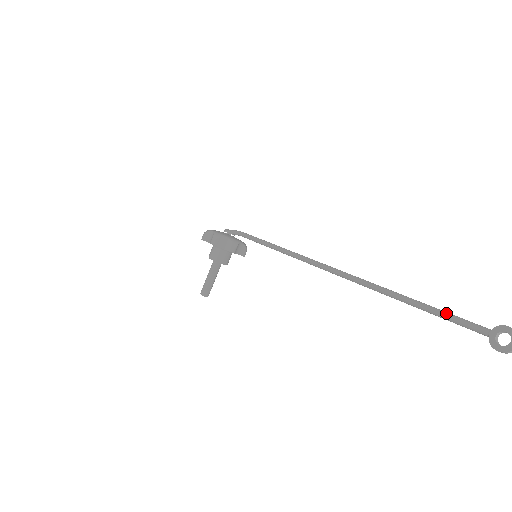
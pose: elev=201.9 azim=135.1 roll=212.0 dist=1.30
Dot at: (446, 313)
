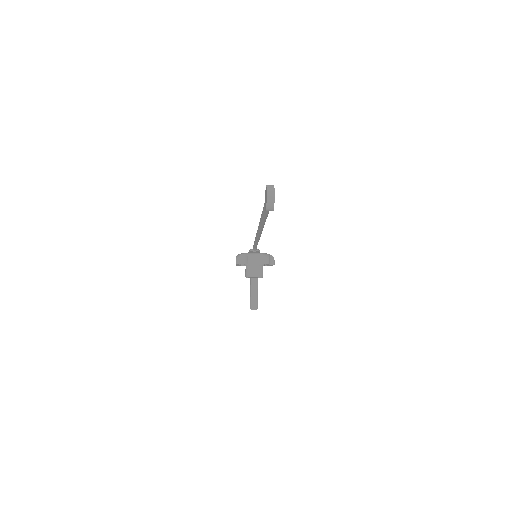
Dot at: occluded
